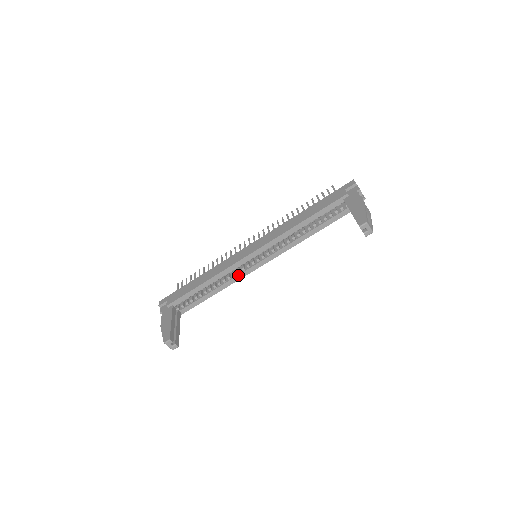
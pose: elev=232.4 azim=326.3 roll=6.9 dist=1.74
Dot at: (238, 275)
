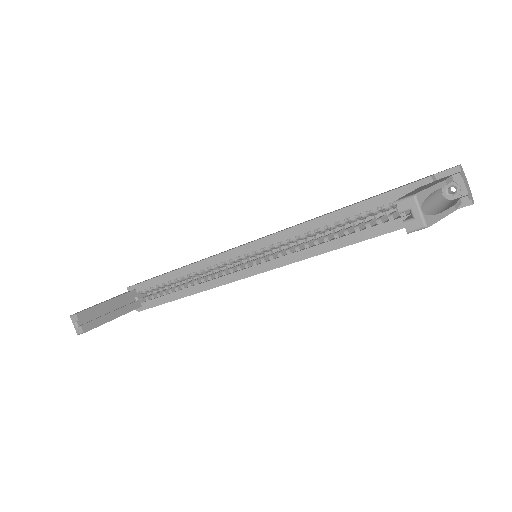
Dot at: (221, 277)
